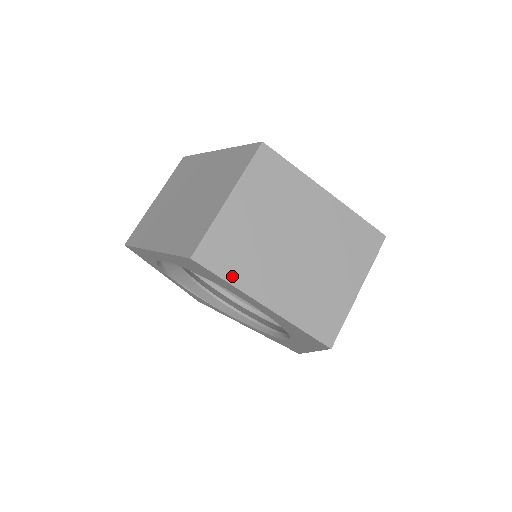
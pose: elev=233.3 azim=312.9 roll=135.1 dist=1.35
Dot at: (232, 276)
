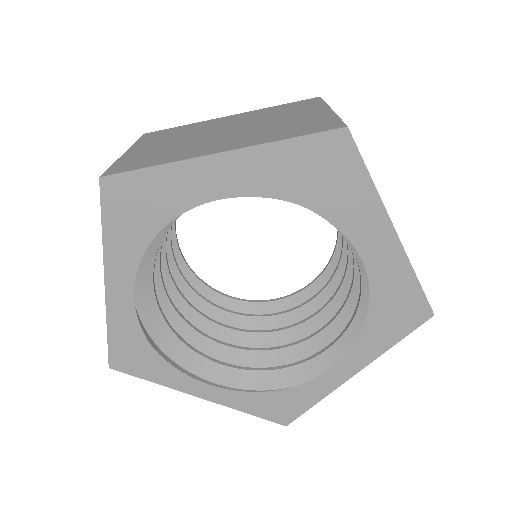
Dot at: (161, 162)
